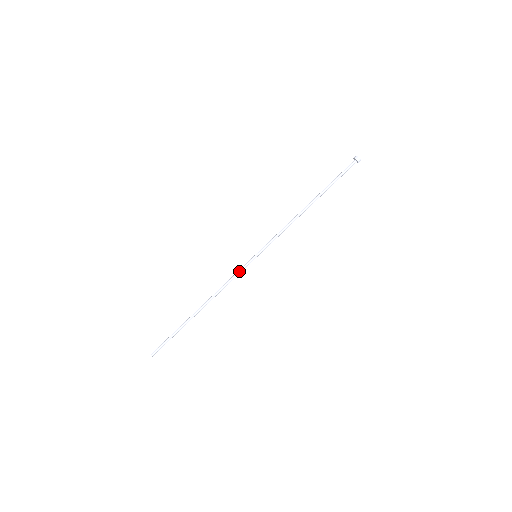
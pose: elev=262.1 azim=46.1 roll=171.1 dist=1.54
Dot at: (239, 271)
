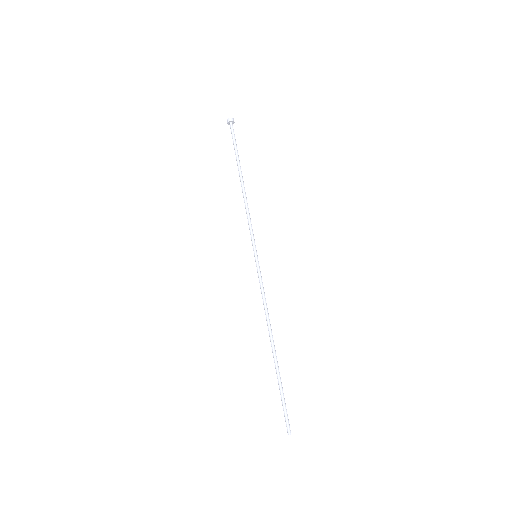
Dot at: (260, 281)
